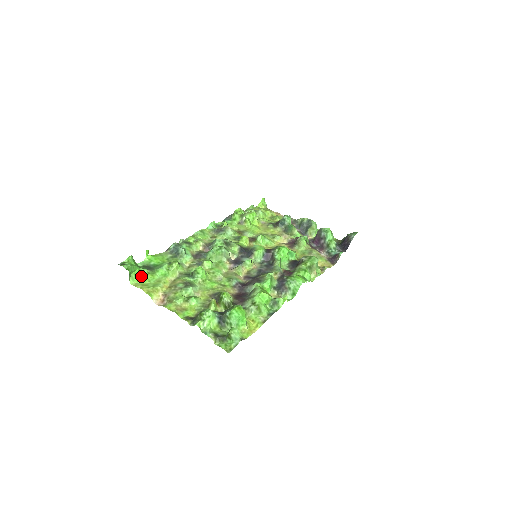
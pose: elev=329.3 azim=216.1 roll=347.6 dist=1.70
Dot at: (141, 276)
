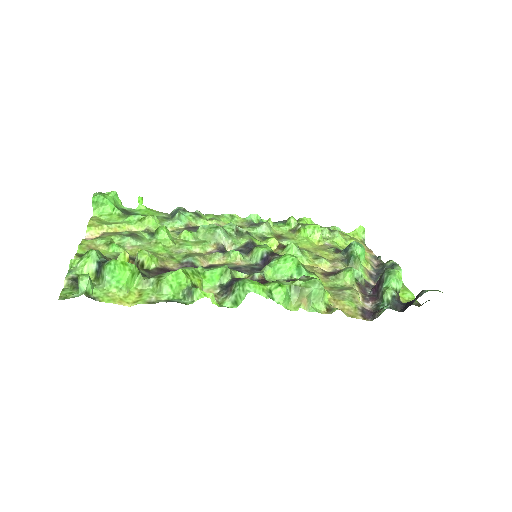
Dot at: (109, 214)
